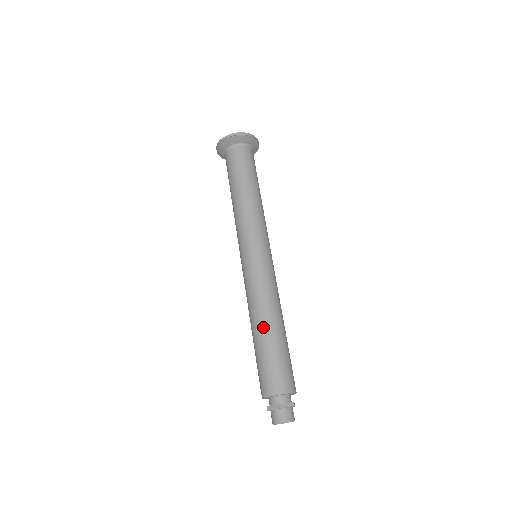
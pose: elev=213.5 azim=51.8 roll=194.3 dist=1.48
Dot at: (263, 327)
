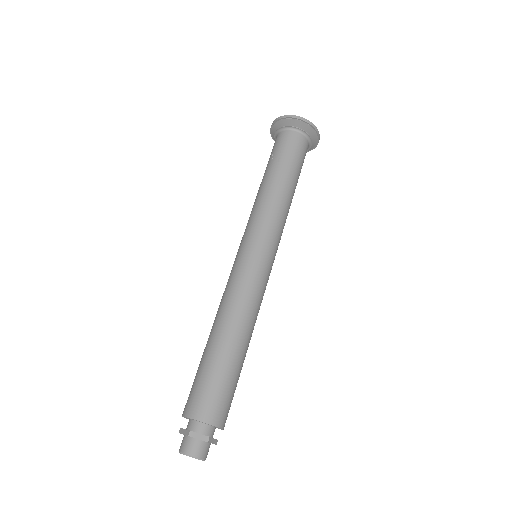
Dot at: (237, 341)
